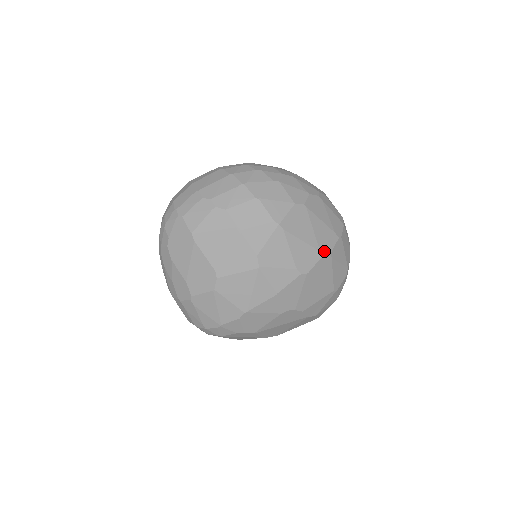
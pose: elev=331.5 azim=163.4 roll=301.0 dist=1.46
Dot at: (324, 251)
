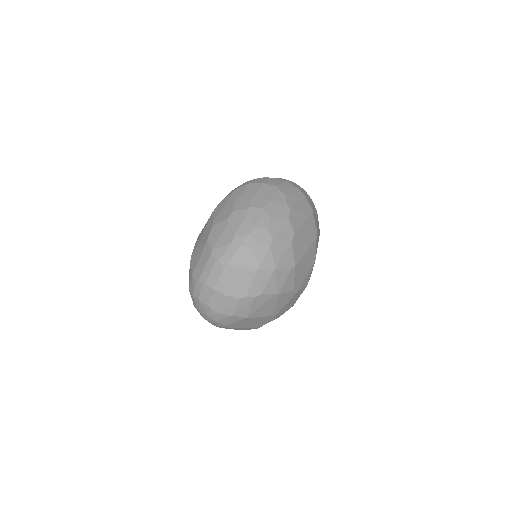
Dot at: (315, 236)
